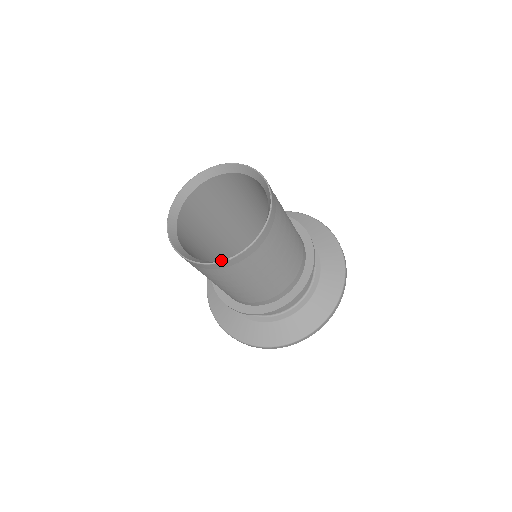
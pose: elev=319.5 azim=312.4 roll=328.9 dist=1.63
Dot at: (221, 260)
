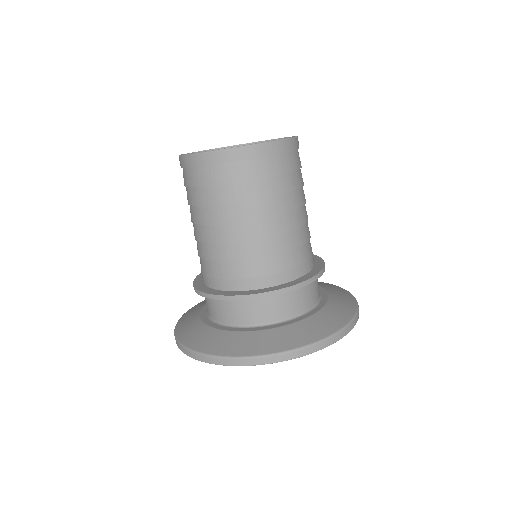
Dot at: occluded
